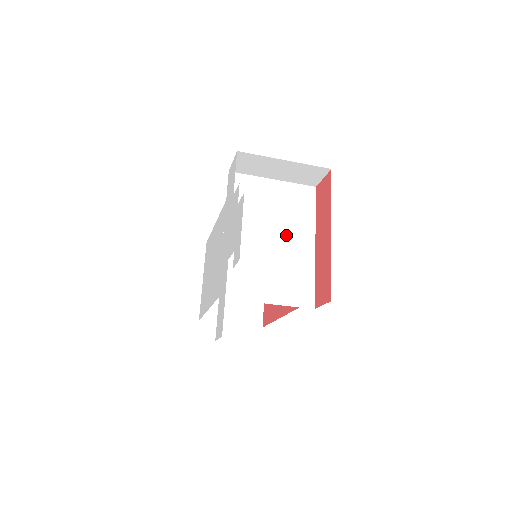
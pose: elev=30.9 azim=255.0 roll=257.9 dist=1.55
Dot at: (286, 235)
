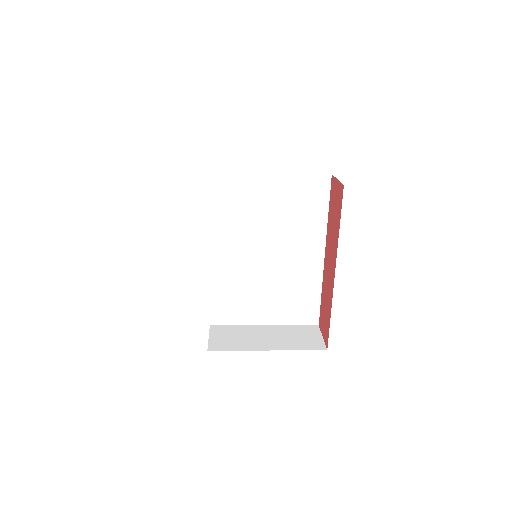
Dot at: (287, 247)
